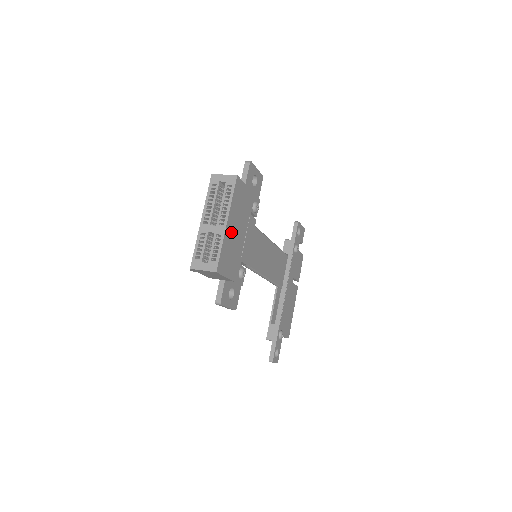
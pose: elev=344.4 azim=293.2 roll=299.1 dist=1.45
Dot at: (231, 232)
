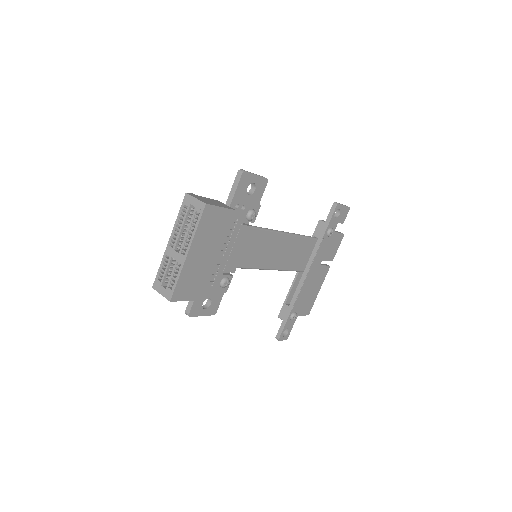
Dot at: (196, 260)
